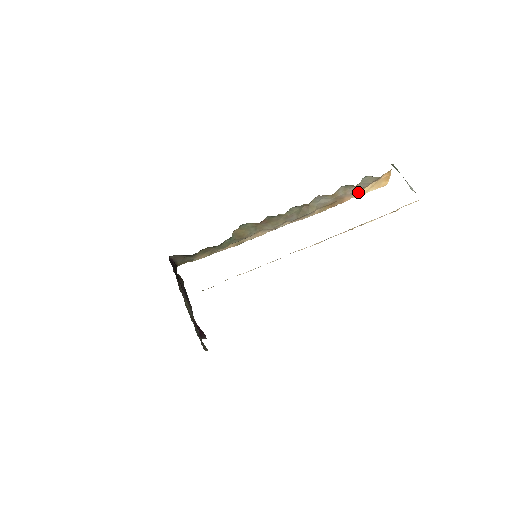
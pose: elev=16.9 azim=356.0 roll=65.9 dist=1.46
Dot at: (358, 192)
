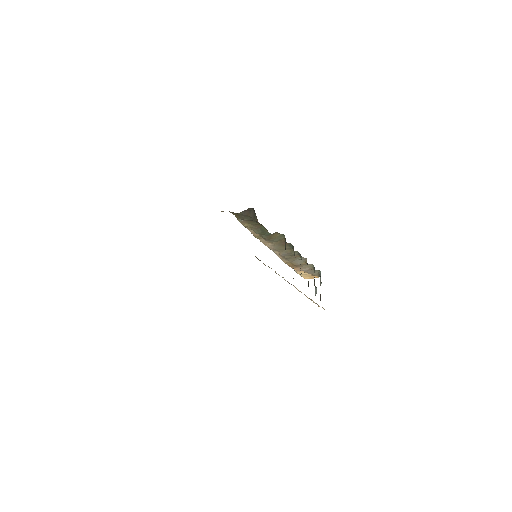
Dot at: (301, 271)
